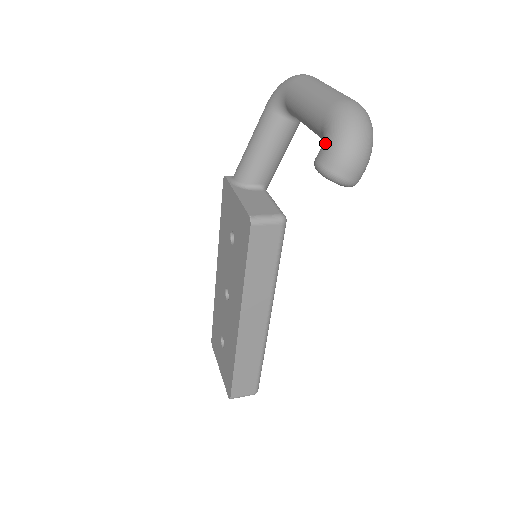
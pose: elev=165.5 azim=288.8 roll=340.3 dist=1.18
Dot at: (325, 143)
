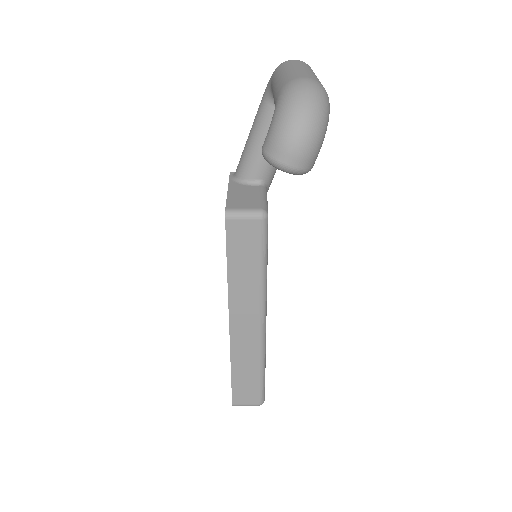
Dot at: occluded
